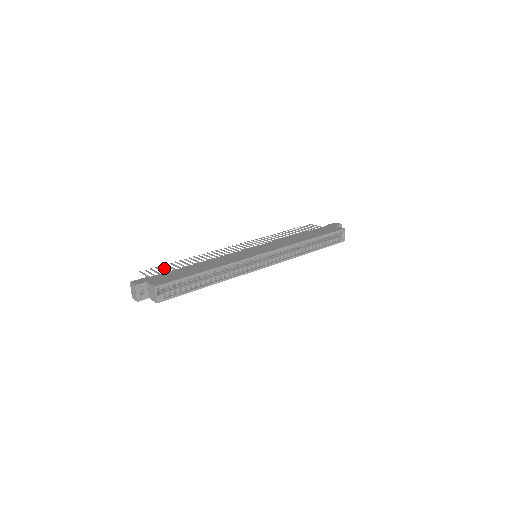
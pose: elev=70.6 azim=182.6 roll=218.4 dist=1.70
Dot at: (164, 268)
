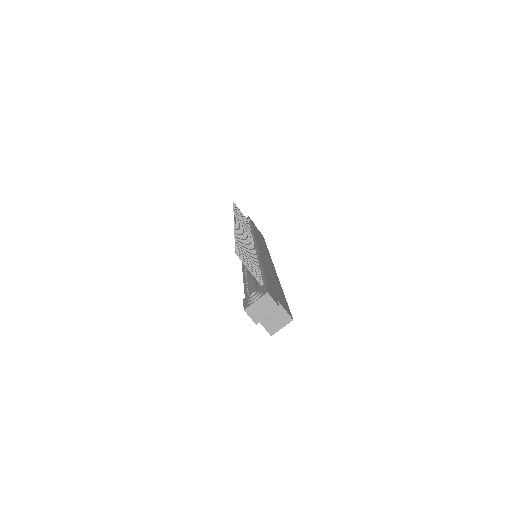
Dot at: (245, 255)
